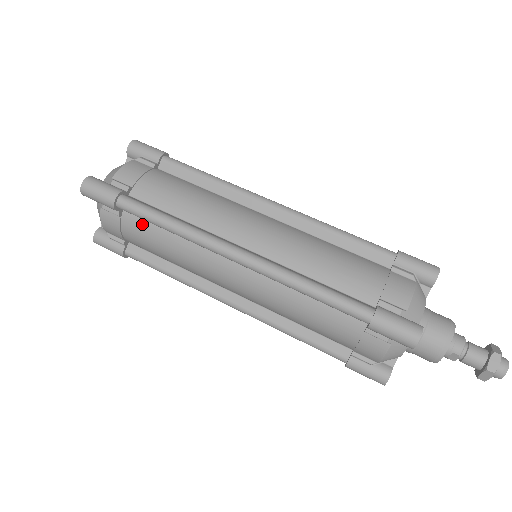
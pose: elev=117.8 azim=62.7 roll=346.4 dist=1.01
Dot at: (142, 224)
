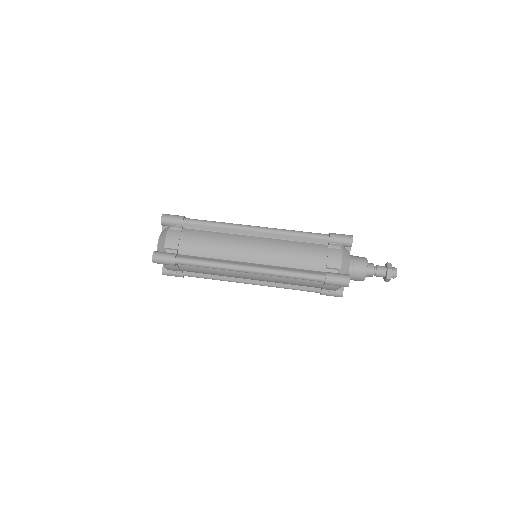
Dot at: (191, 266)
